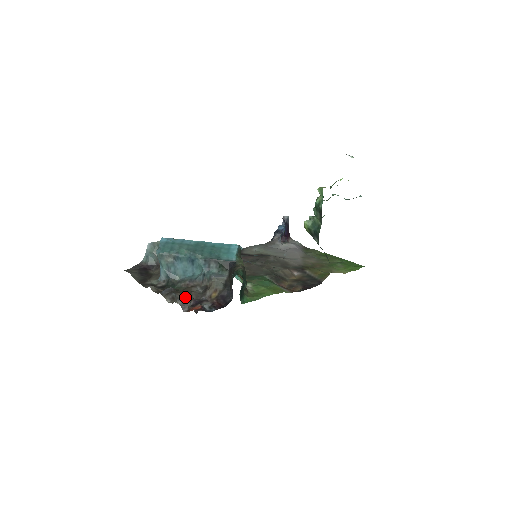
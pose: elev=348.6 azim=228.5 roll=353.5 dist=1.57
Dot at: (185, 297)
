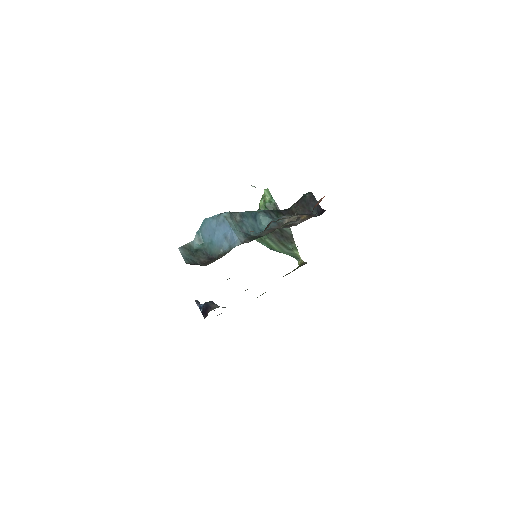
Dot at: (289, 222)
